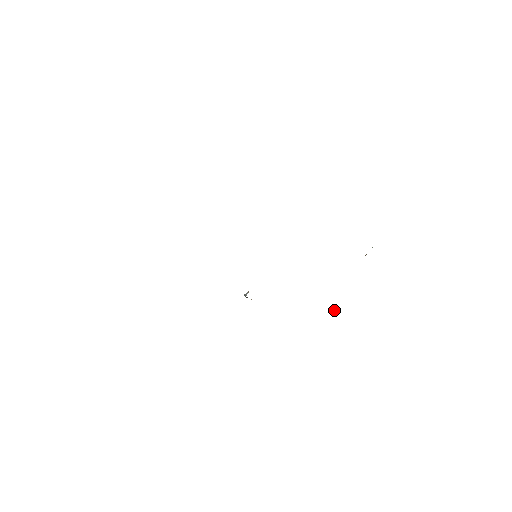
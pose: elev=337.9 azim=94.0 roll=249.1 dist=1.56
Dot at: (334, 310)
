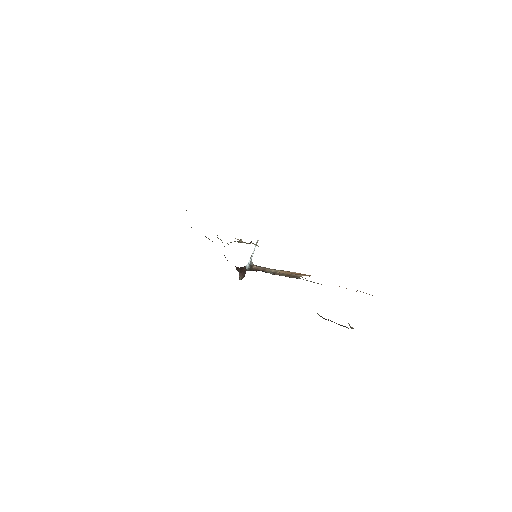
Dot at: occluded
